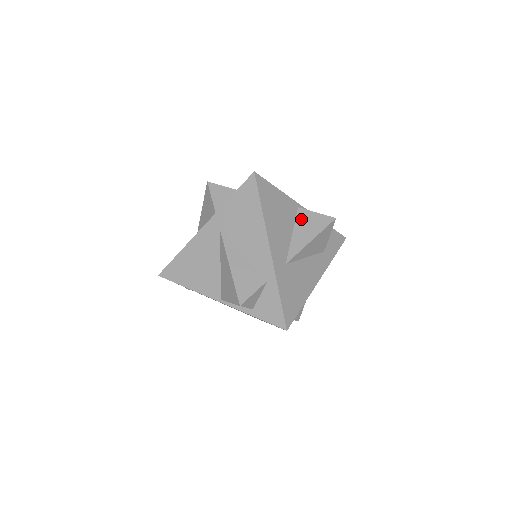
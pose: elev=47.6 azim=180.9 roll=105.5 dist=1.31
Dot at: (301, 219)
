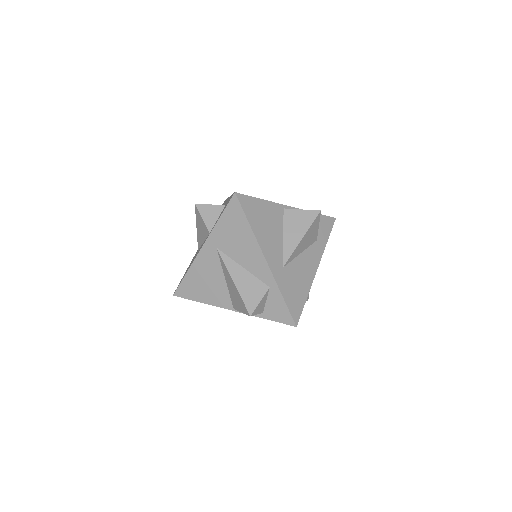
Dot at: (289, 220)
